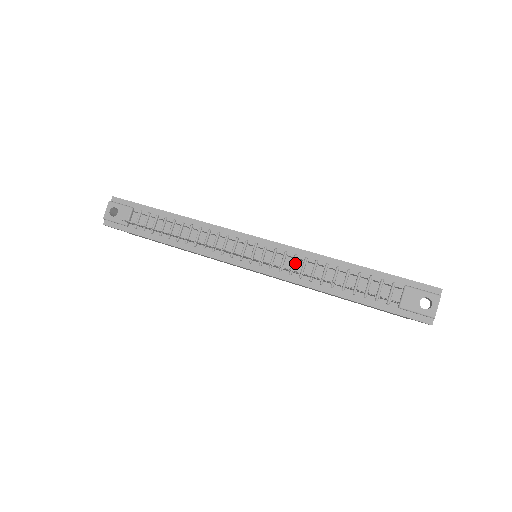
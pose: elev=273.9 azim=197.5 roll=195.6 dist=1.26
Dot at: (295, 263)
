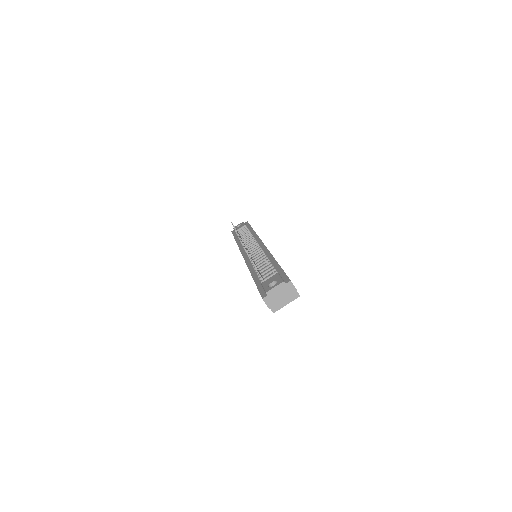
Dot at: occluded
